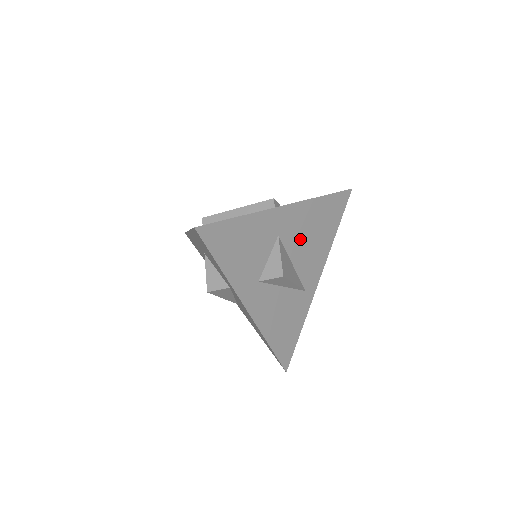
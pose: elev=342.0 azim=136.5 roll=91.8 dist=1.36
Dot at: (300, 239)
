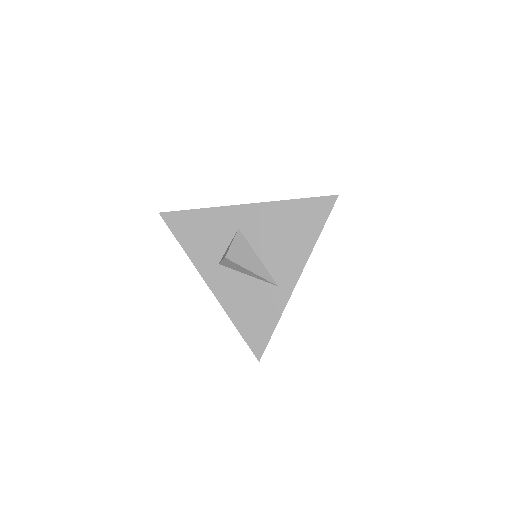
Dot at: (266, 236)
